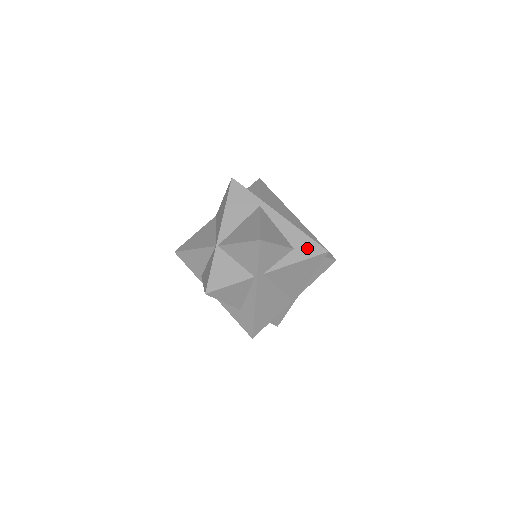
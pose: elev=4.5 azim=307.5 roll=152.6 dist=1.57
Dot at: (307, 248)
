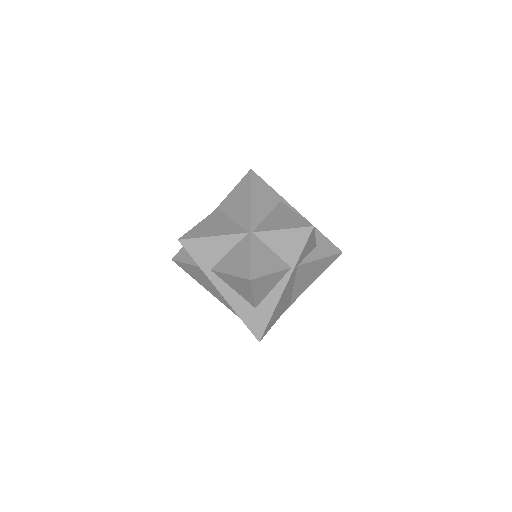
Dot at: (326, 246)
